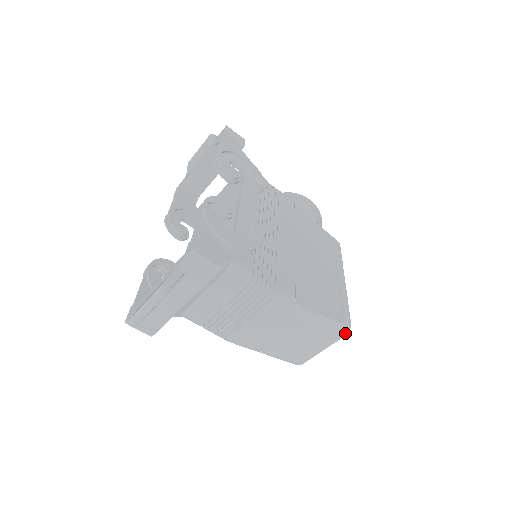
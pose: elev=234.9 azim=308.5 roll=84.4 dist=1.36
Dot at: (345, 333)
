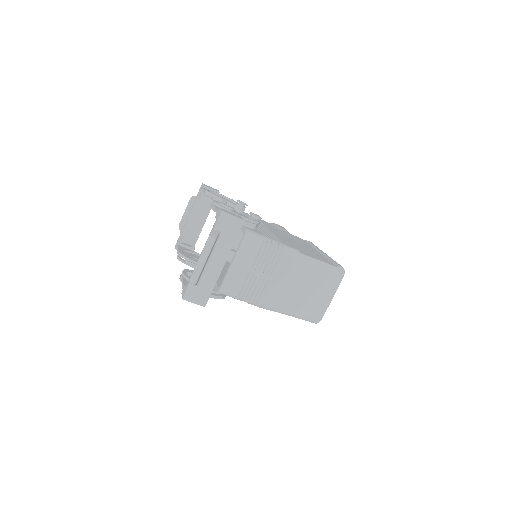
Dot at: (342, 274)
